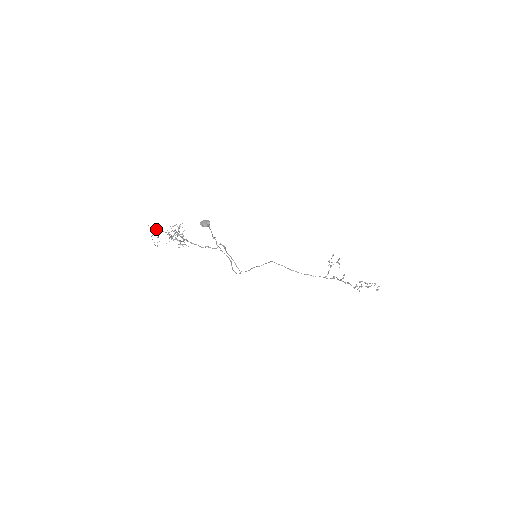
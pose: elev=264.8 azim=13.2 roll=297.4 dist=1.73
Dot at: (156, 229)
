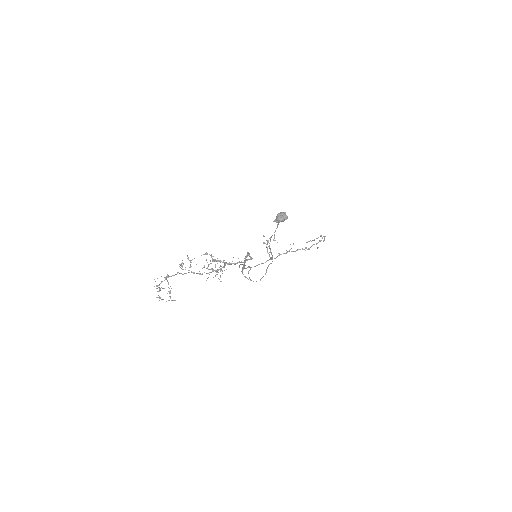
Dot at: (166, 279)
